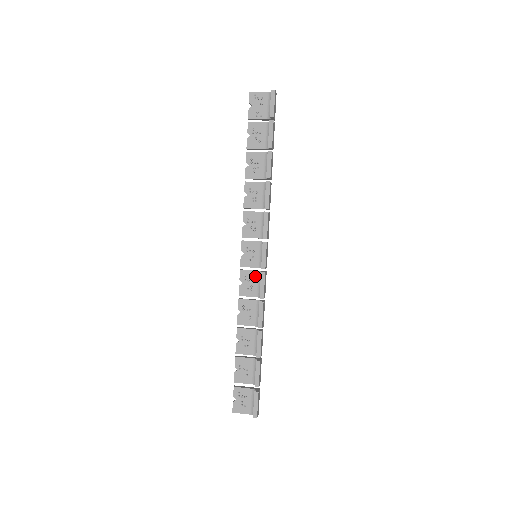
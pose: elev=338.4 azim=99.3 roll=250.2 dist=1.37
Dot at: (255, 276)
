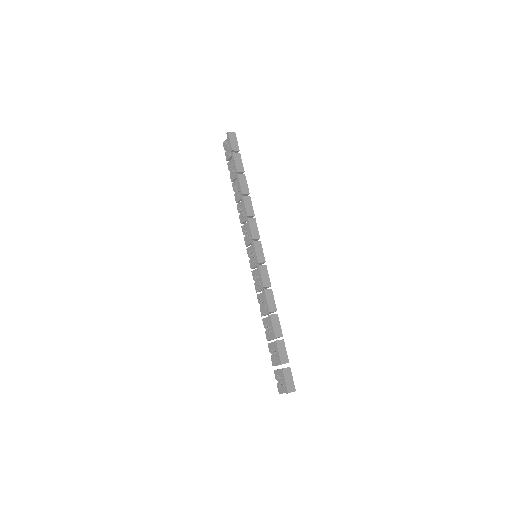
Dot at: occluded
